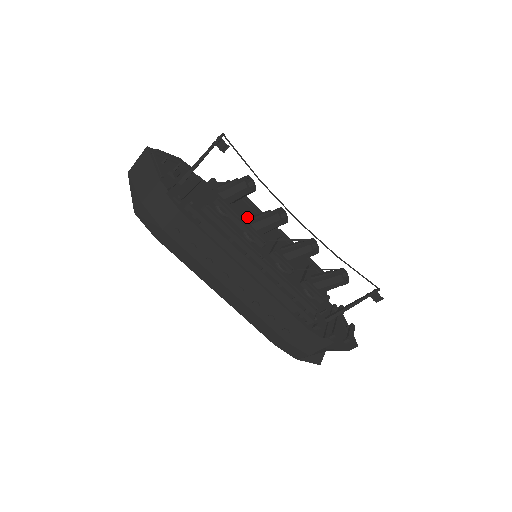
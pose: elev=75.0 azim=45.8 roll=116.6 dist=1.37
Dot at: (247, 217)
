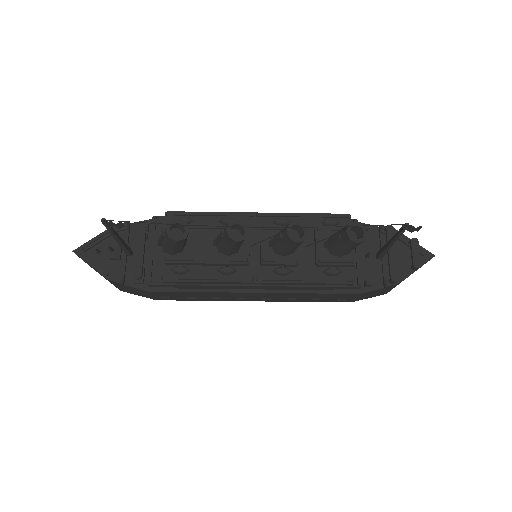
Dot at: (210, 247)
